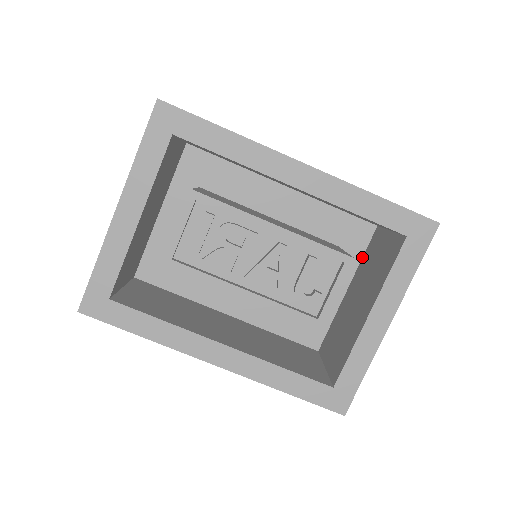
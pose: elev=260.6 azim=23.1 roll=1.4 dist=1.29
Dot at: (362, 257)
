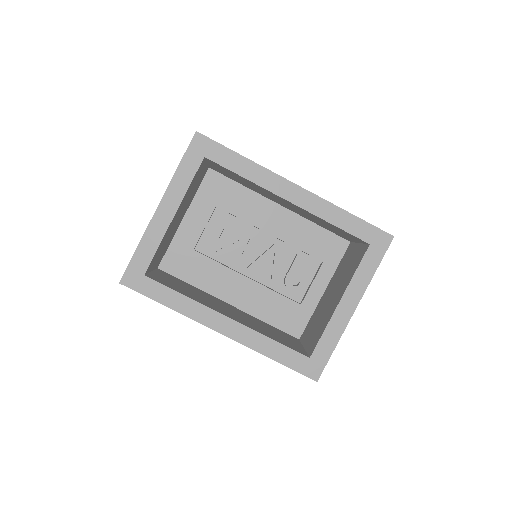
Dot at: (338, 266)
